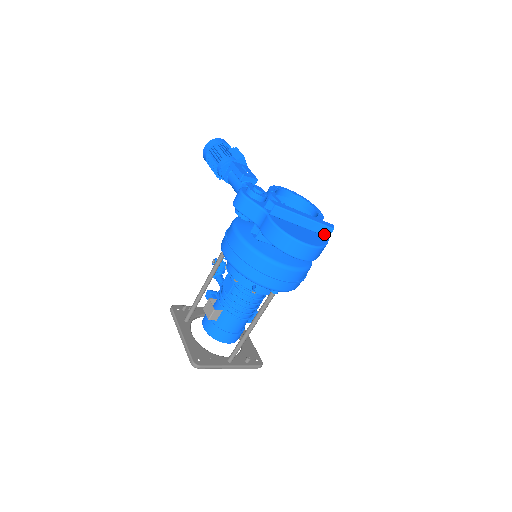
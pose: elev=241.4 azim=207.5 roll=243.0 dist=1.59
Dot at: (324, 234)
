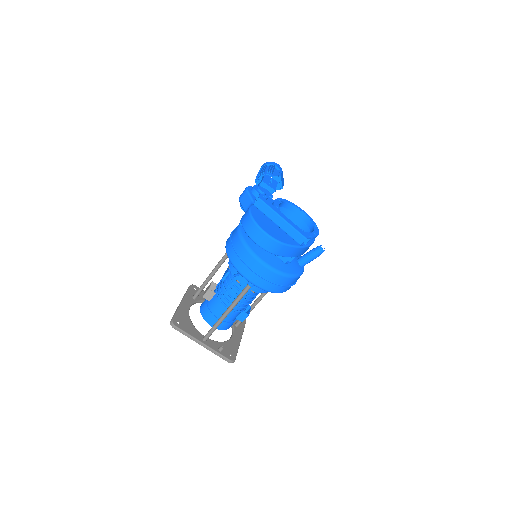
Dot at: (297, 240)
